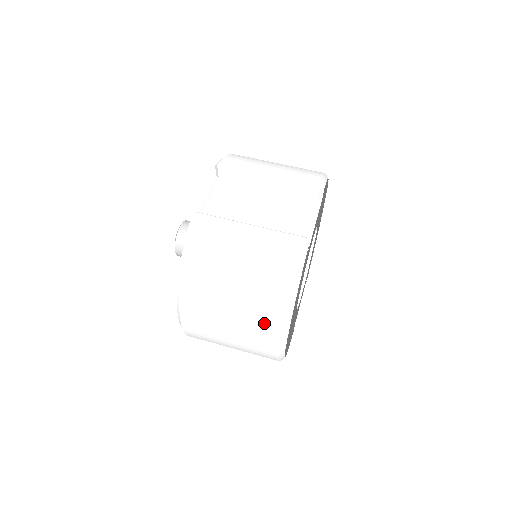
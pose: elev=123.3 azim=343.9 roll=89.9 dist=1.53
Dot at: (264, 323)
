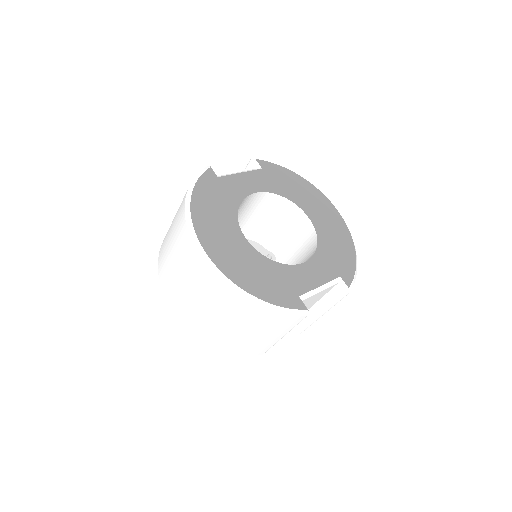
Dot at: (180, 229)
